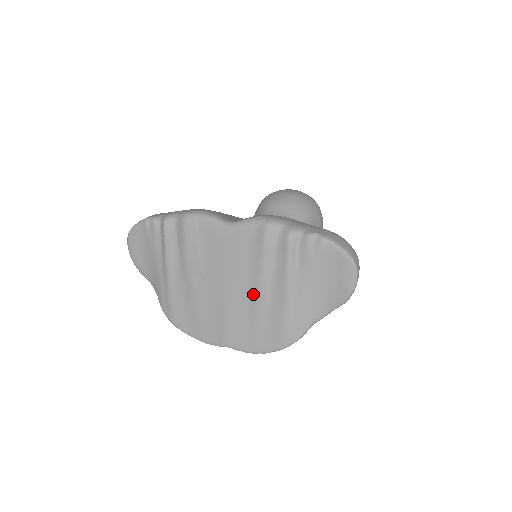
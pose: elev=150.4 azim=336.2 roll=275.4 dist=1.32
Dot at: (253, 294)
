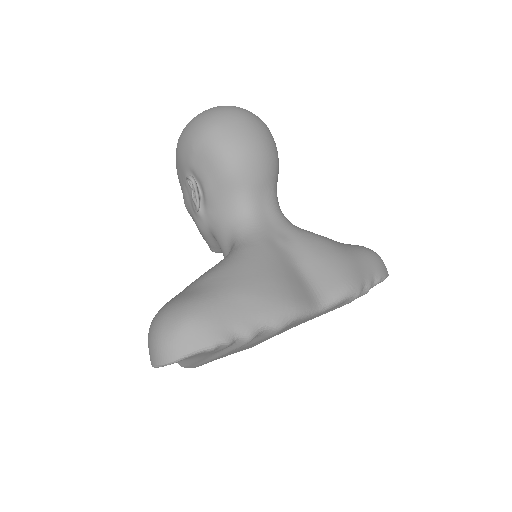
Dot at: occluded
